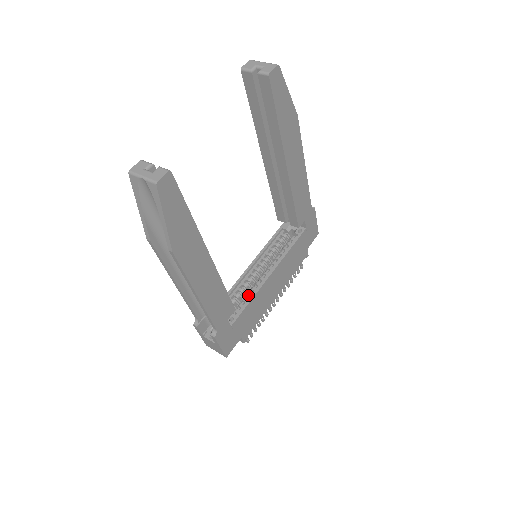
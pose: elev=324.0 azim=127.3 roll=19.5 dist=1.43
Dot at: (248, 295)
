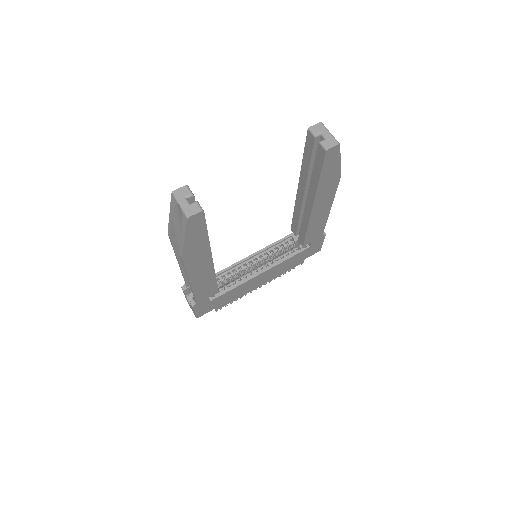
Dot at: (235, 281)
